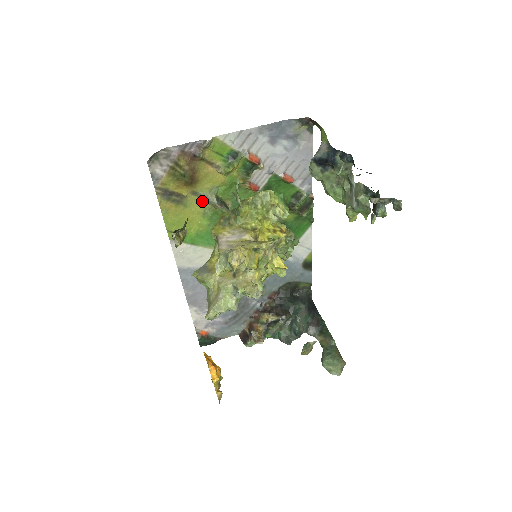
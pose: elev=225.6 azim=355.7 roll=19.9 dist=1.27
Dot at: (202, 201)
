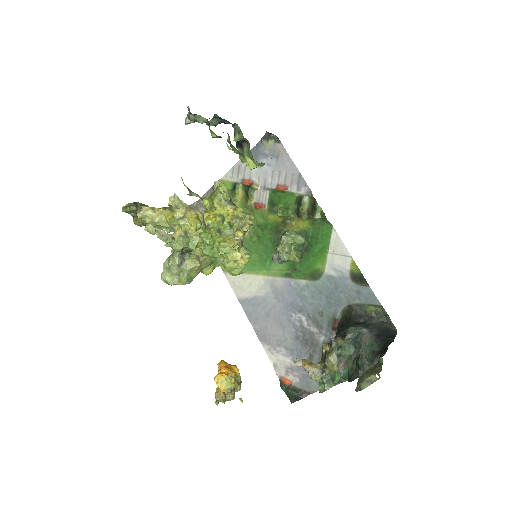
Dot at: occluded
